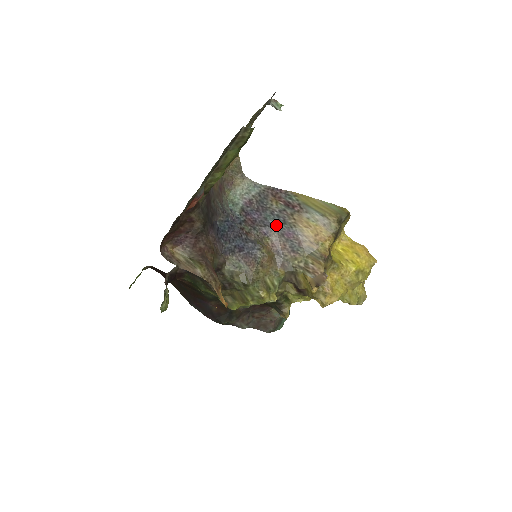
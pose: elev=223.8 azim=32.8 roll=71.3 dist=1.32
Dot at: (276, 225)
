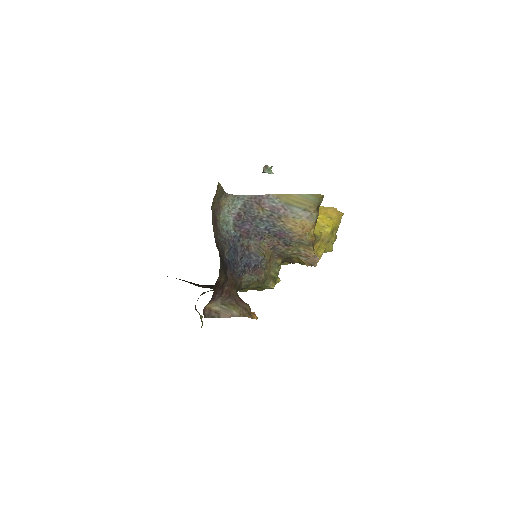
Dot at: (268, 230)
